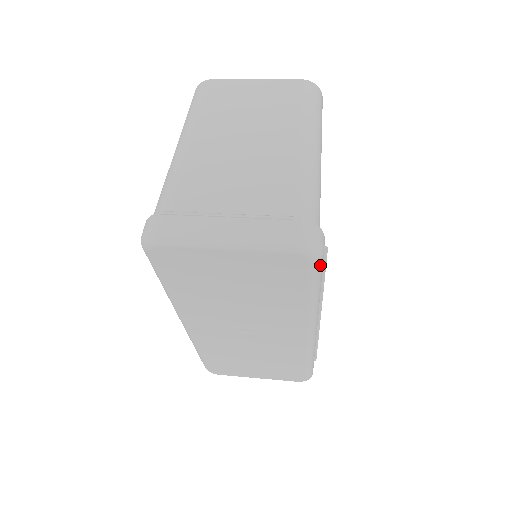
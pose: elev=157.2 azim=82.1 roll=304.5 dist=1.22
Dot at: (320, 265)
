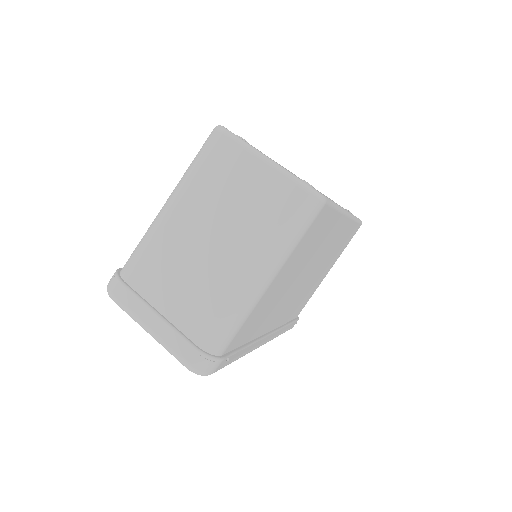
Dot at: occluded
